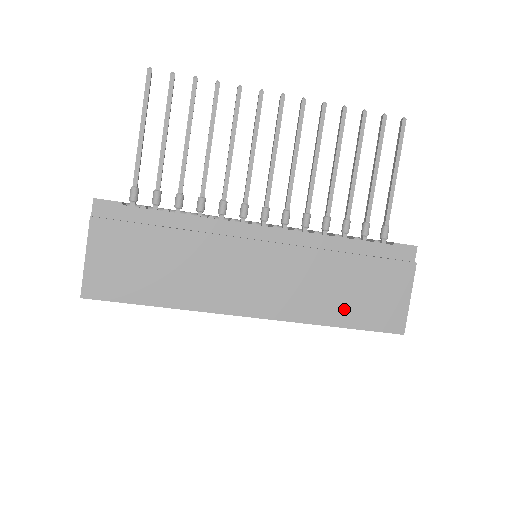
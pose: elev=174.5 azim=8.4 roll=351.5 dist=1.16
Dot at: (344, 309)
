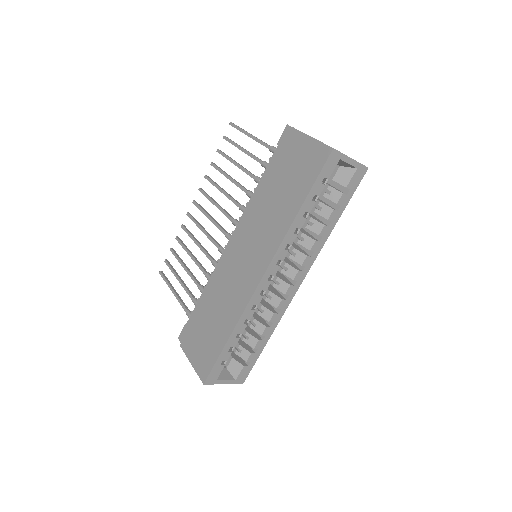
Dot at: (292, 199)
